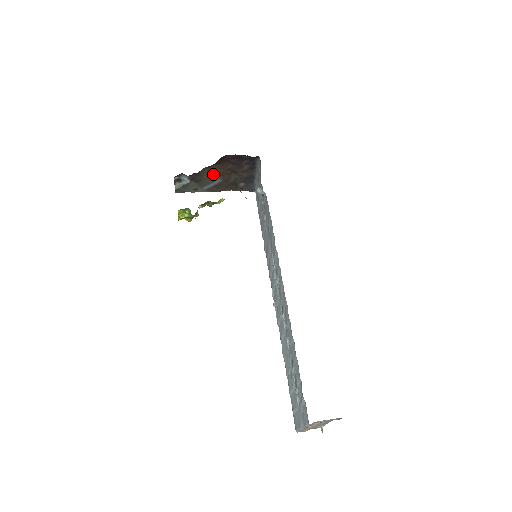
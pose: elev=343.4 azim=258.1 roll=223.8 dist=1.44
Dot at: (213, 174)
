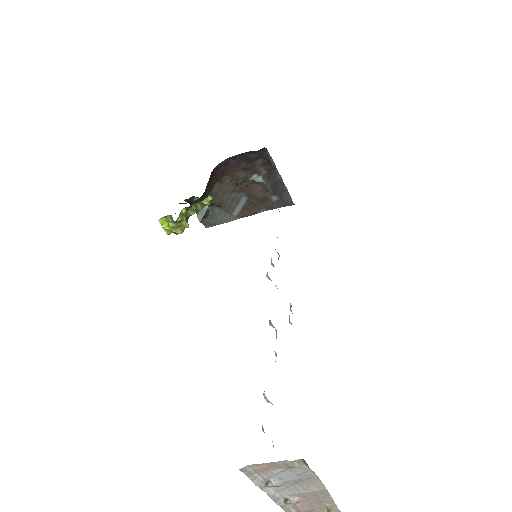
Dot at: (231, 191)
